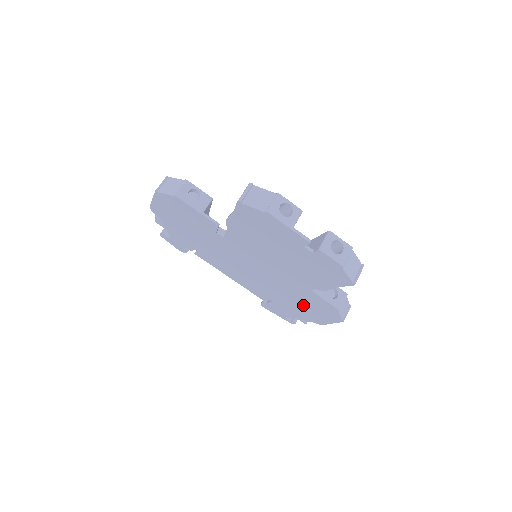
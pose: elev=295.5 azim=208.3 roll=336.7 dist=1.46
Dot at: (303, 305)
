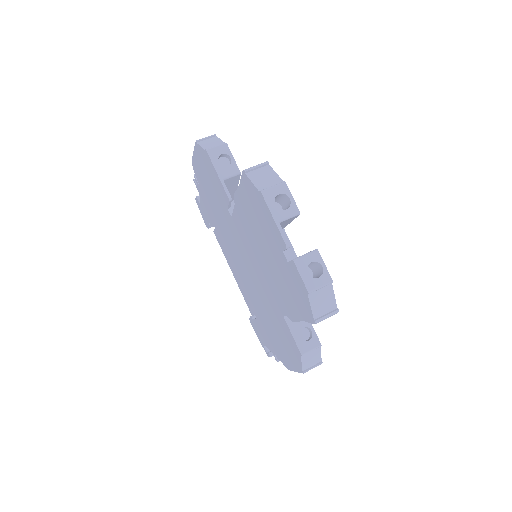
Dot at: (277, 334)
